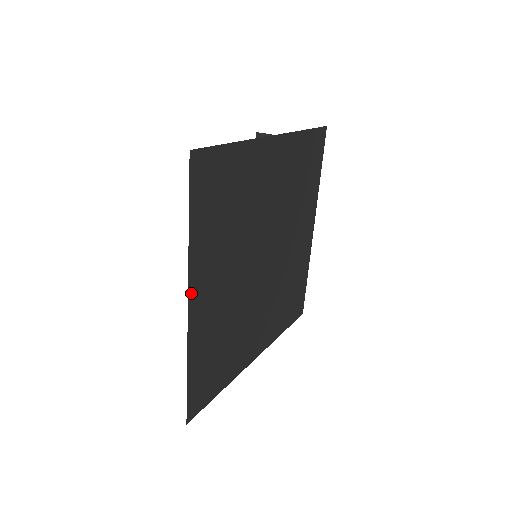
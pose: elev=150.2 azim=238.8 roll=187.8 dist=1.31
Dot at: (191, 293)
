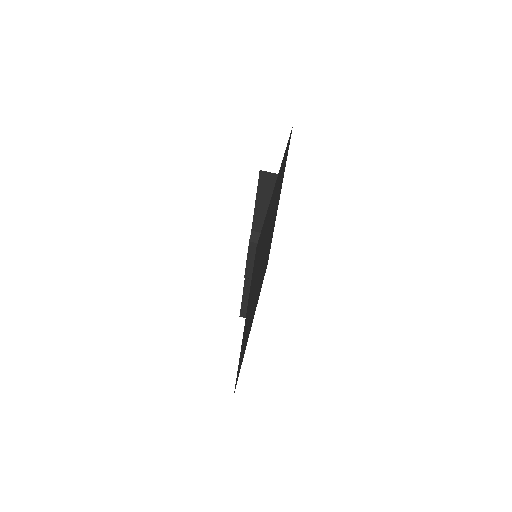
Dot at: occluded
